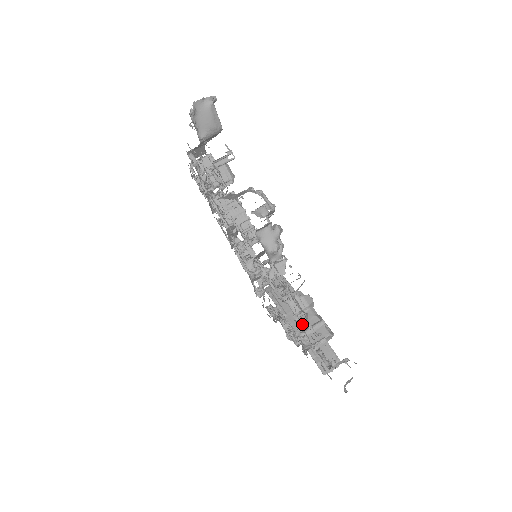
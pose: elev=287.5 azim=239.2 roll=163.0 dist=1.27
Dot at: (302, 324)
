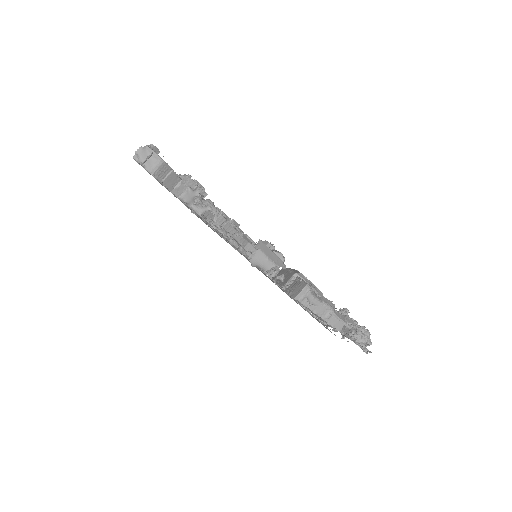
Dot at: occluded
